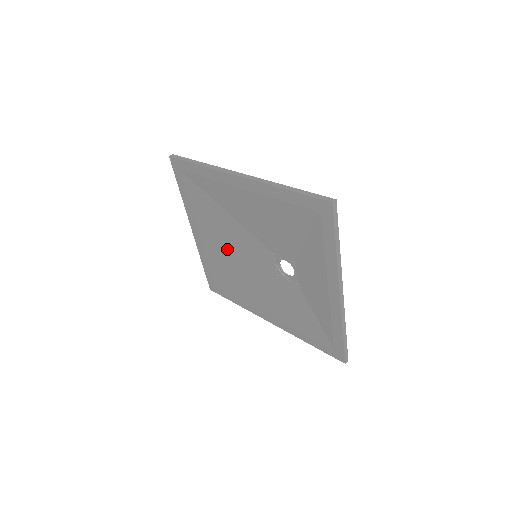
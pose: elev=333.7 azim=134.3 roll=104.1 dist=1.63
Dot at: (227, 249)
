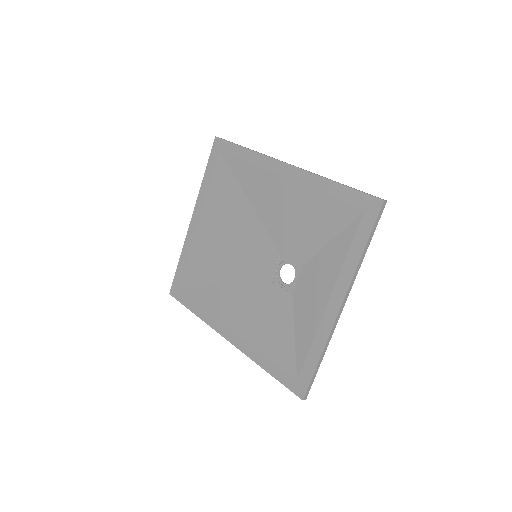
Dot at: (224, 245)
